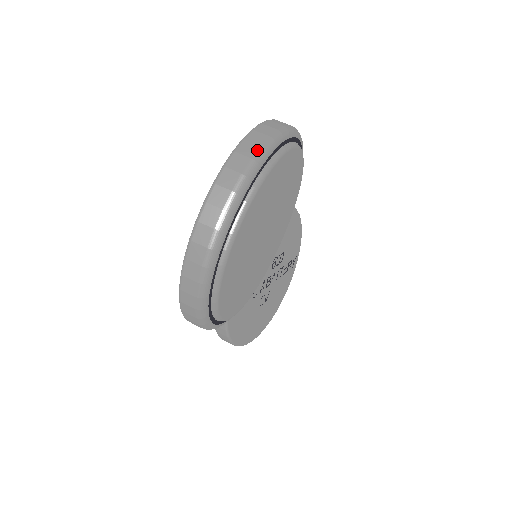
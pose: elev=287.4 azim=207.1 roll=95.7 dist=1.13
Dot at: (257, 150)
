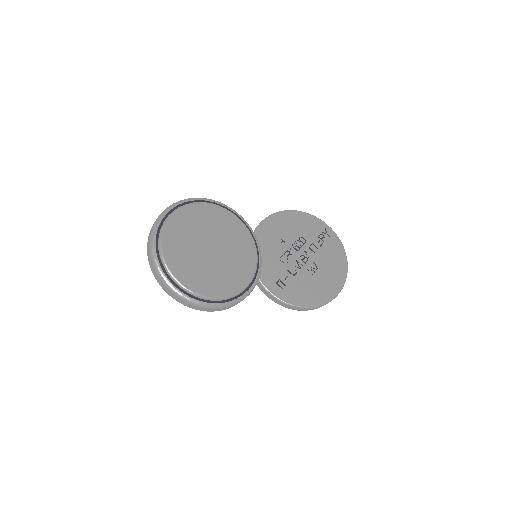
Dot at: (152, 229)
